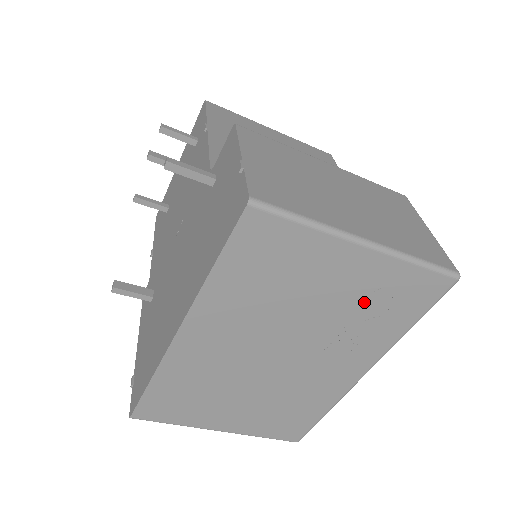
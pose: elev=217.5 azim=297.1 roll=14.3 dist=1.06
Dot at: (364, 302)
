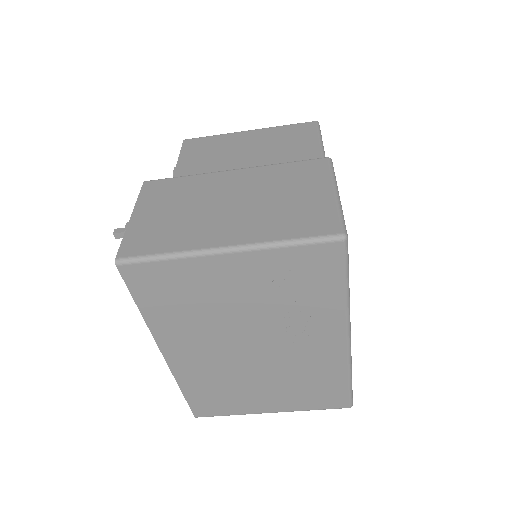
Dot at: (276, 290)
